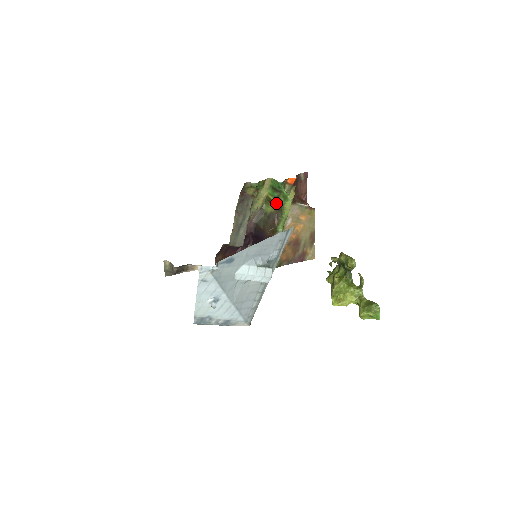
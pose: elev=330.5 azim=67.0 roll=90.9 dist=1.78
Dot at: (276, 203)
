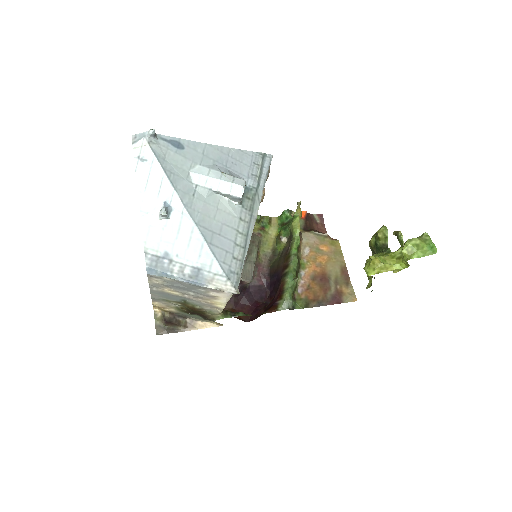
Dot at: (287, 237)
